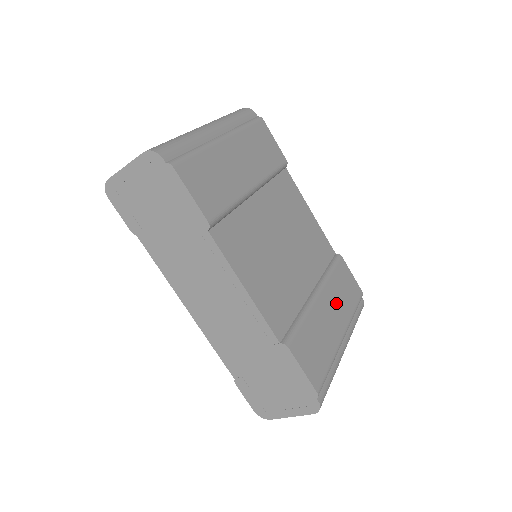
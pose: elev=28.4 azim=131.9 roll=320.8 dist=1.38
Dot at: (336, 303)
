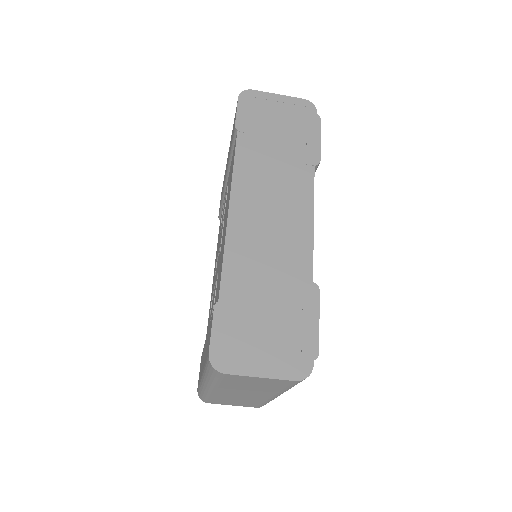
Dot at: occluded
